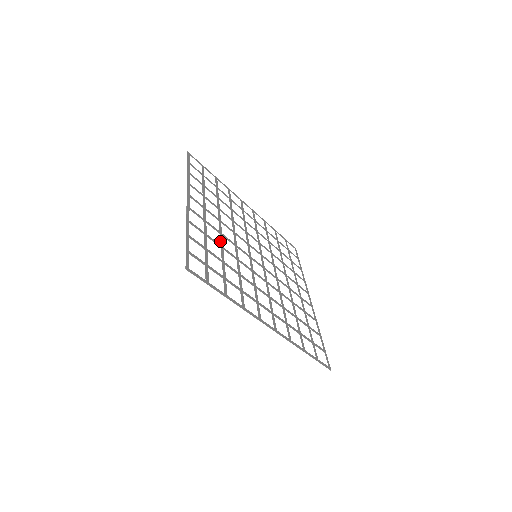
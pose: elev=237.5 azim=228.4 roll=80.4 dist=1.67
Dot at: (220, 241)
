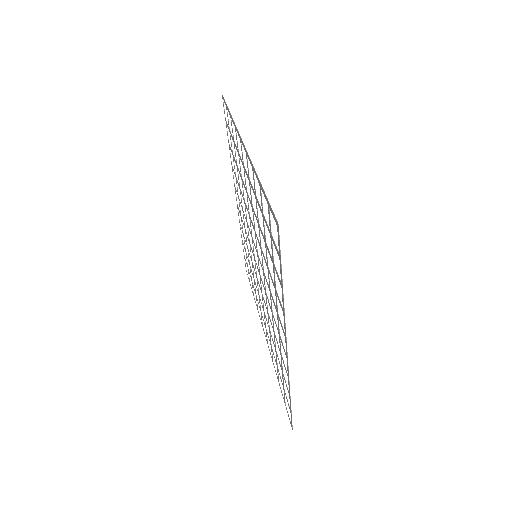
Dot at: occluded
